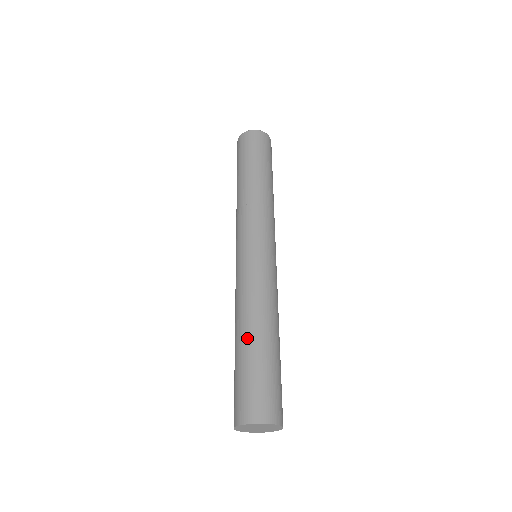
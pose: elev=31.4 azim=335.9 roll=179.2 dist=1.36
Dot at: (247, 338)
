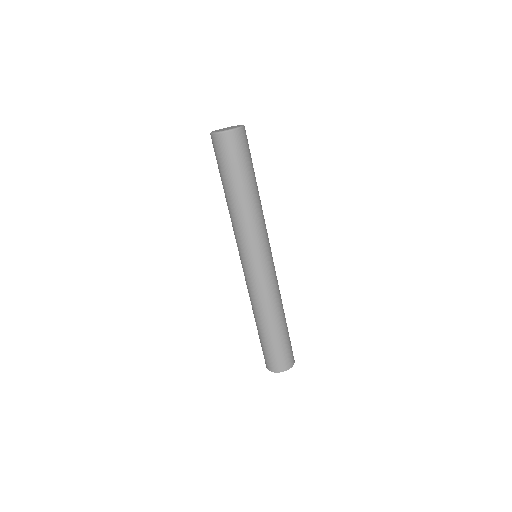
Dot at: (272, 327)
